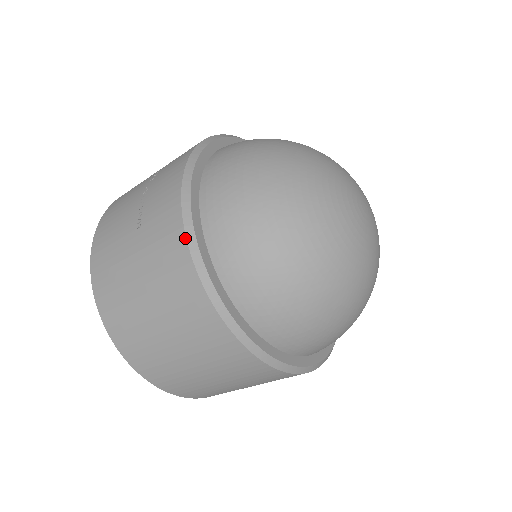
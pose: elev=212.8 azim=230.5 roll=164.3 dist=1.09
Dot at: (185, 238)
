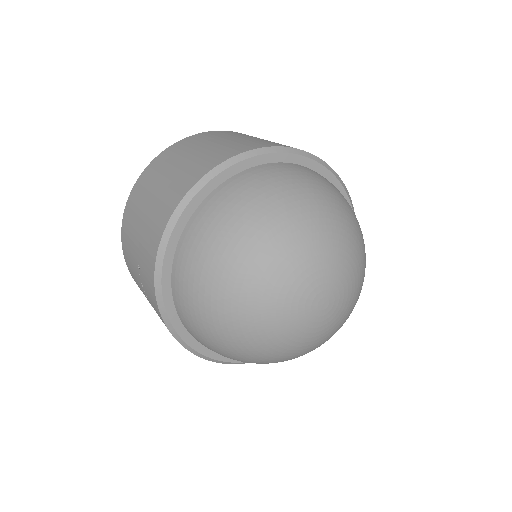
Dot at: occluded
